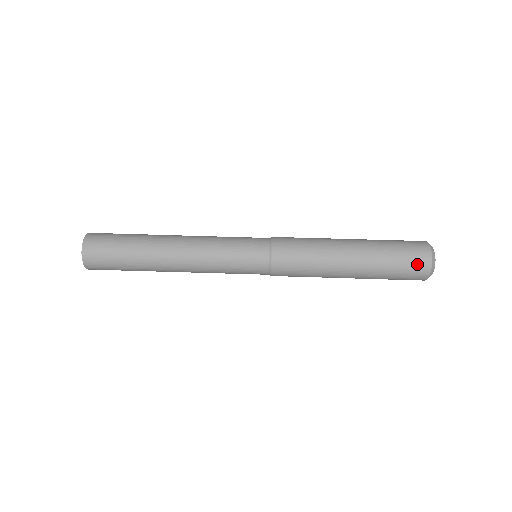
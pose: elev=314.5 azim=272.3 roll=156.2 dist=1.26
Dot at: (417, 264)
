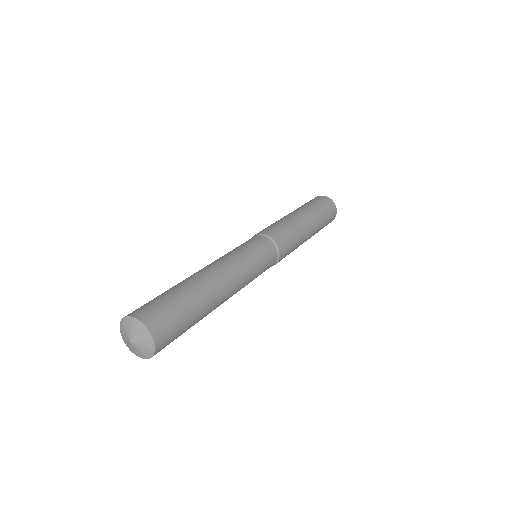
Dot at: (323, 200)
